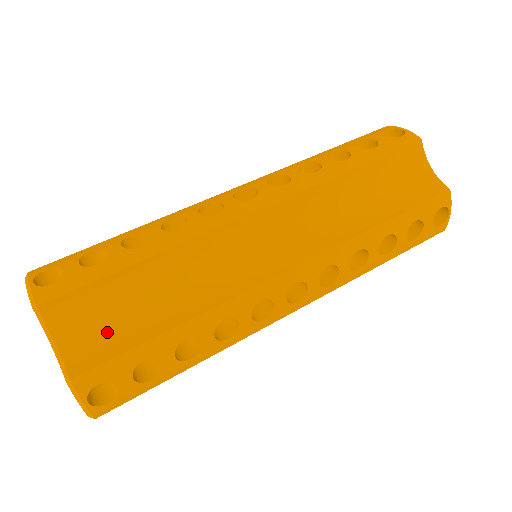
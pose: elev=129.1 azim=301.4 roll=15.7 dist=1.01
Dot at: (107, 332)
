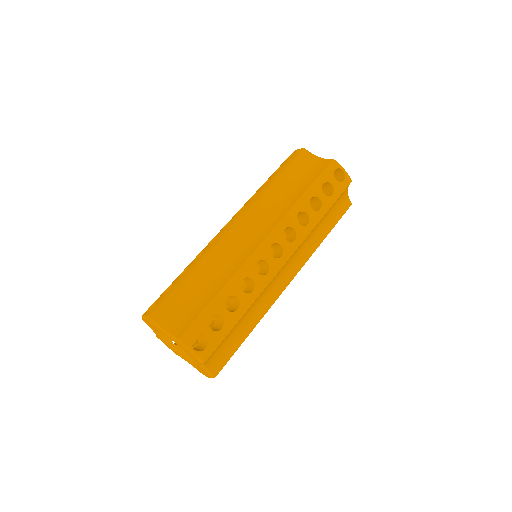
Dot at: (224, 351)
